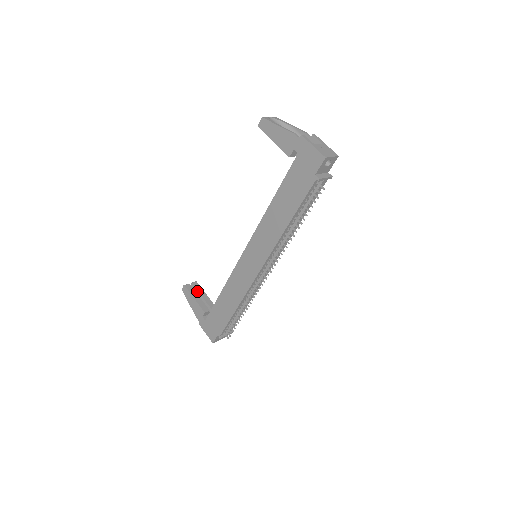
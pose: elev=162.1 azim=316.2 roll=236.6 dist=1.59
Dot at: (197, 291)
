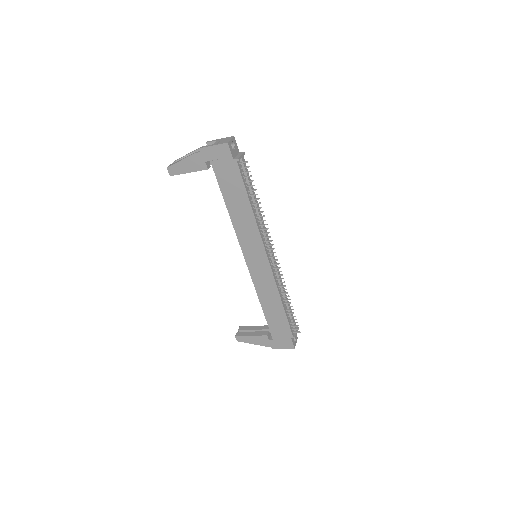
Dot at: (247, 330)
